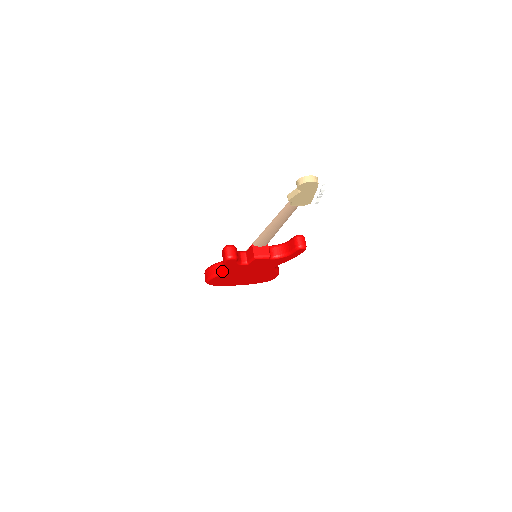
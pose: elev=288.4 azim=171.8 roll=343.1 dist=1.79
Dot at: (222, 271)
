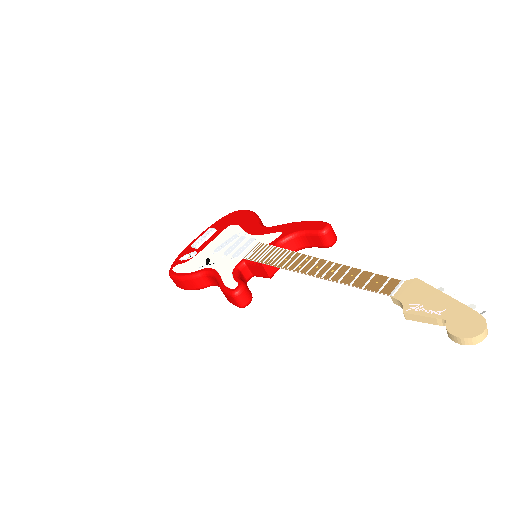
Dot at: (210, 285)
